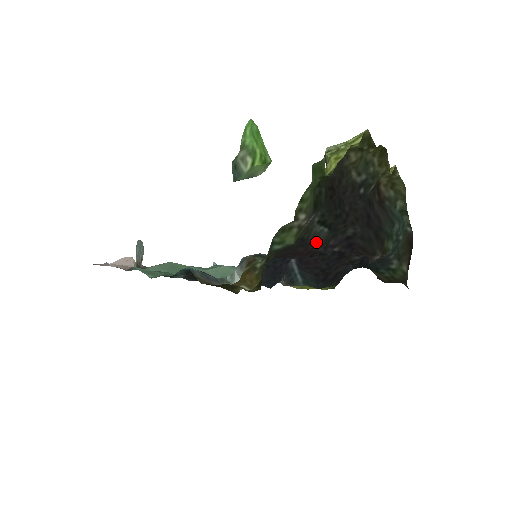
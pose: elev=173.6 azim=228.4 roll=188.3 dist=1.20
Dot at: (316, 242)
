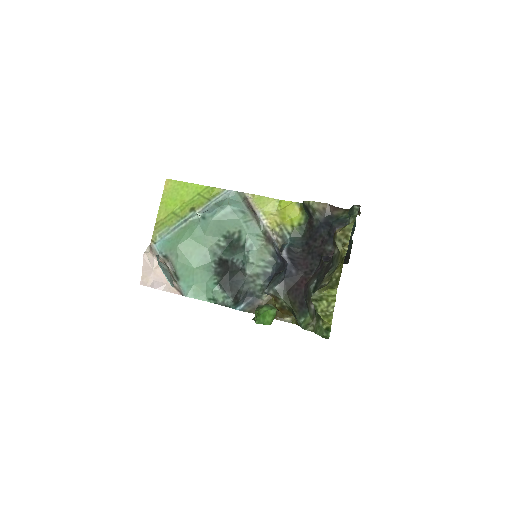
Dot at: (310, 281)
